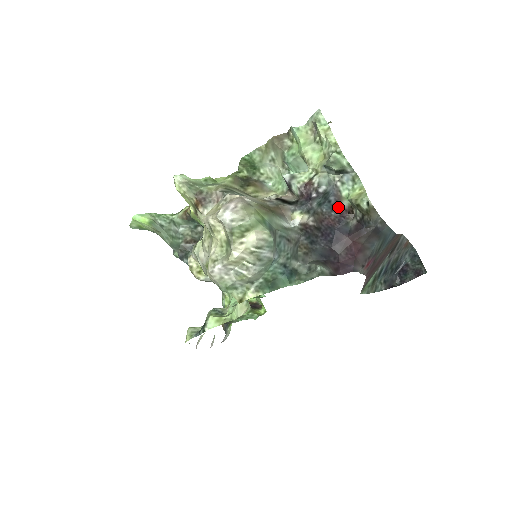
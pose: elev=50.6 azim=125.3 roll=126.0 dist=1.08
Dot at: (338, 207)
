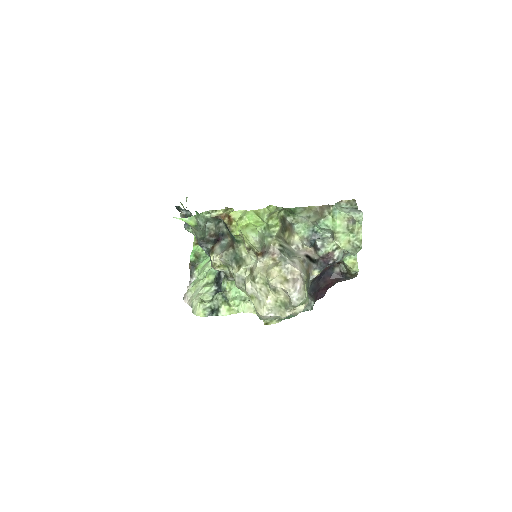
Dot at: occluded
